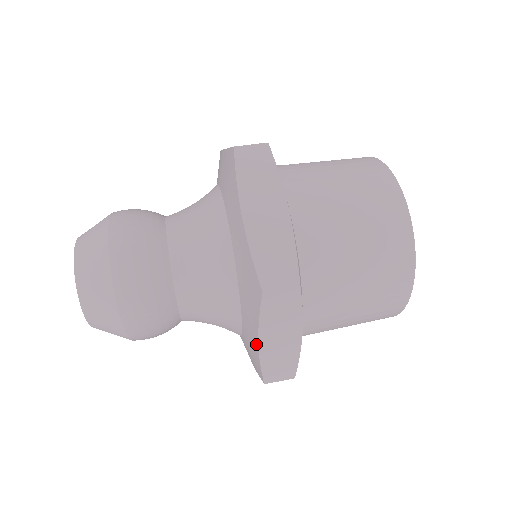
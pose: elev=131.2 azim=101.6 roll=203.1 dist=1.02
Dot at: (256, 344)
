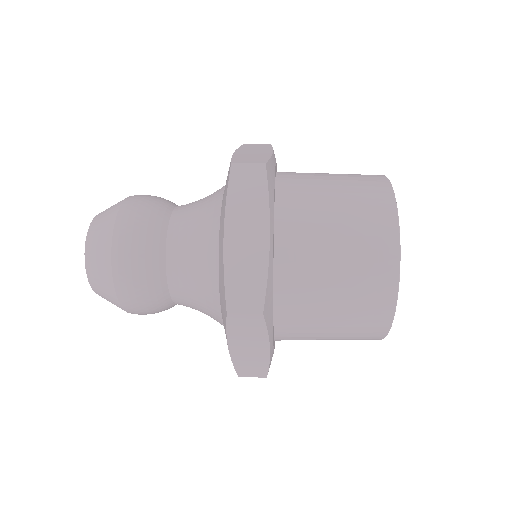
Dot at: (228, 347)
